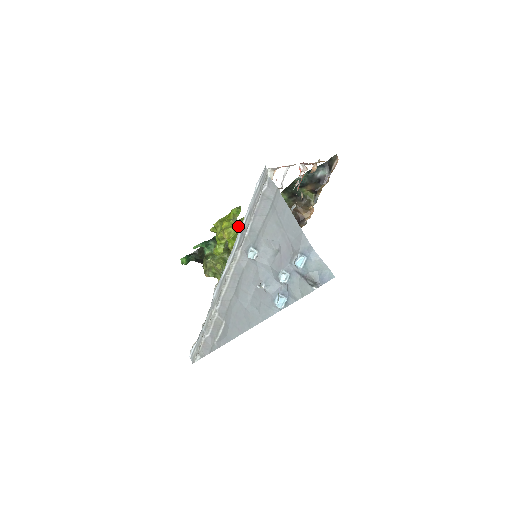
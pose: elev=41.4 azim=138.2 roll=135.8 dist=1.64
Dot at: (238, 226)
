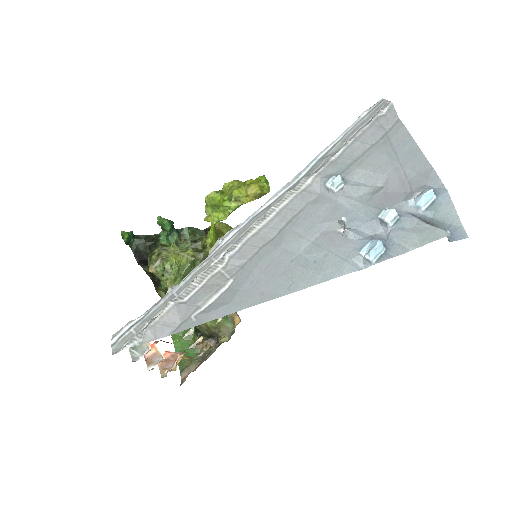
Dot at: (220, 231)
